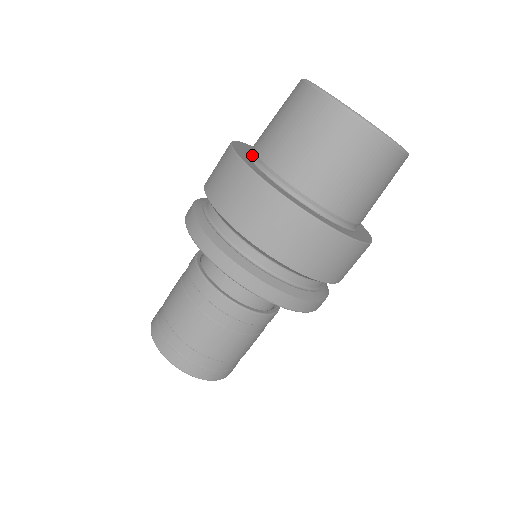
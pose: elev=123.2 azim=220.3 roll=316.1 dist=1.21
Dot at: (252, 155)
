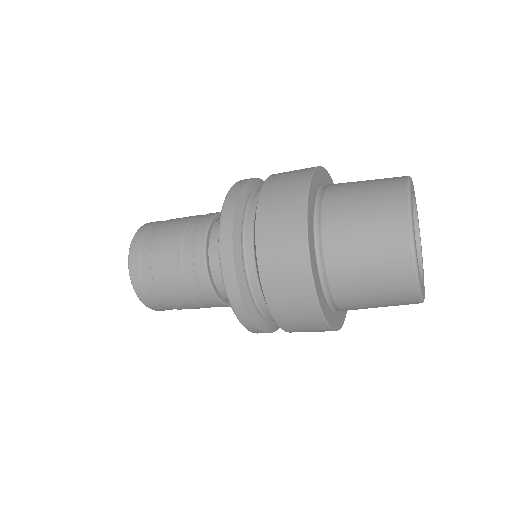
Dot at: occluded
